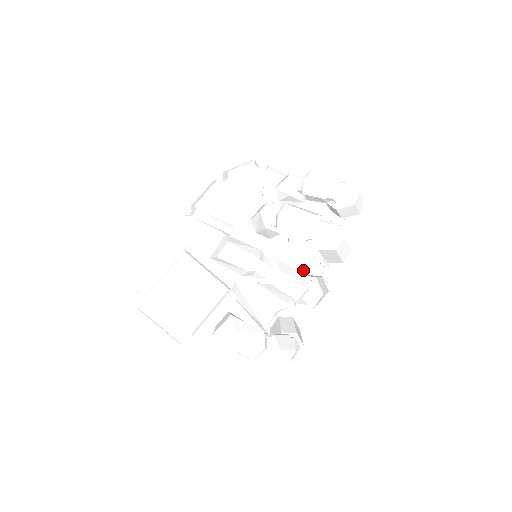
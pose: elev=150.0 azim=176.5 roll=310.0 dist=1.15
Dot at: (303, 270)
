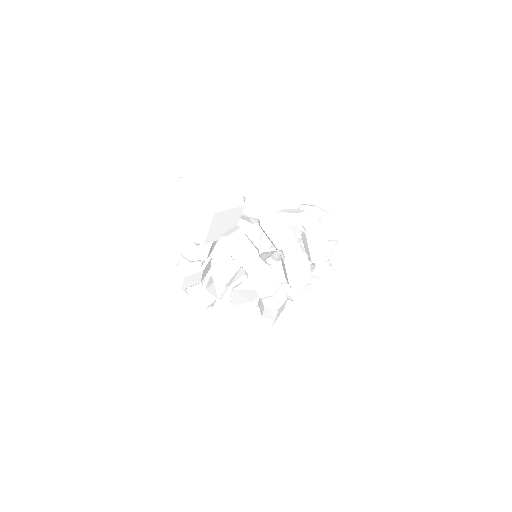
Dot at: occluded
